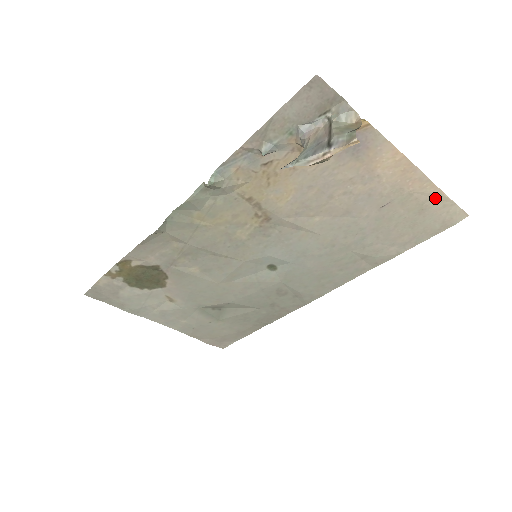
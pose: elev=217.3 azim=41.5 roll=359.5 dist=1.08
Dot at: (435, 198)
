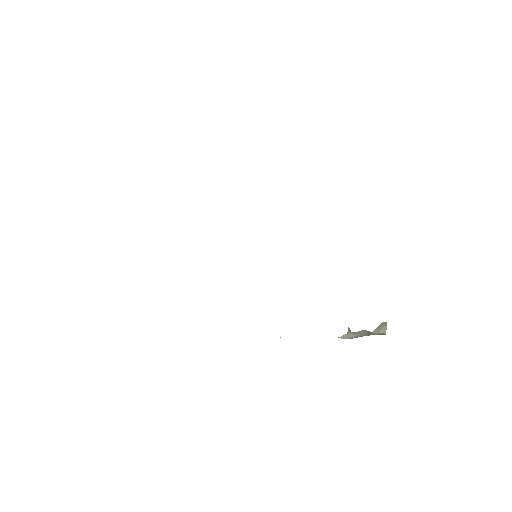
Dot at: occluded
